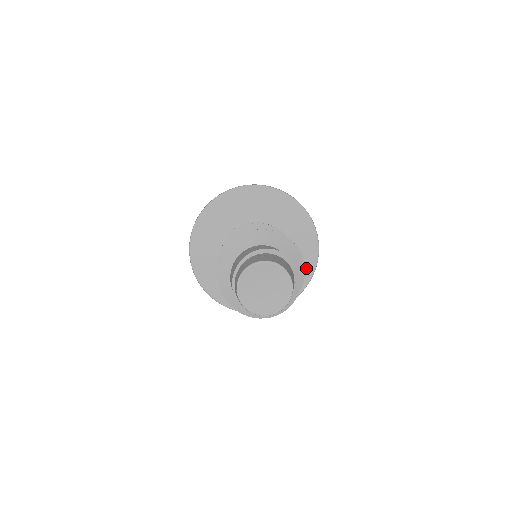
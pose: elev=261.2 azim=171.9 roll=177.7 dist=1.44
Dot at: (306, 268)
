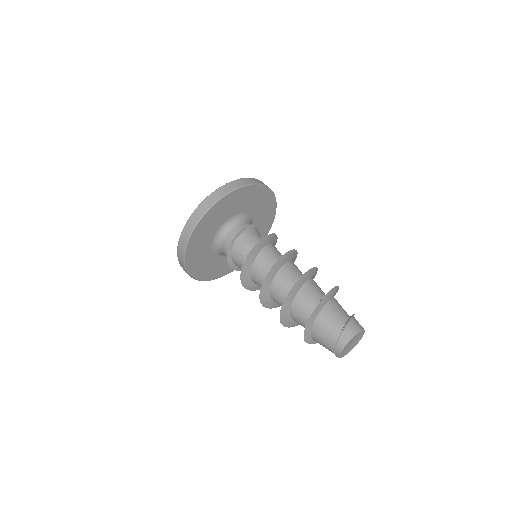
Dot at: occluded
